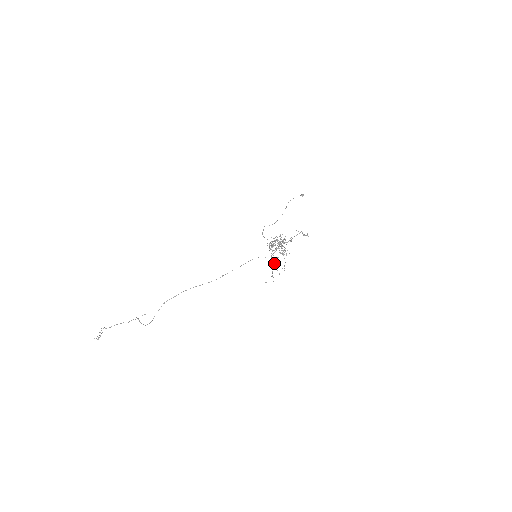
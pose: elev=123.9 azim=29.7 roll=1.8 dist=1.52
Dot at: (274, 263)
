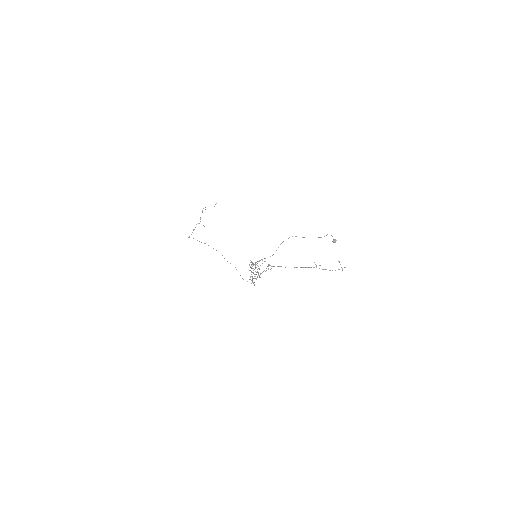
Dot at: occluded
